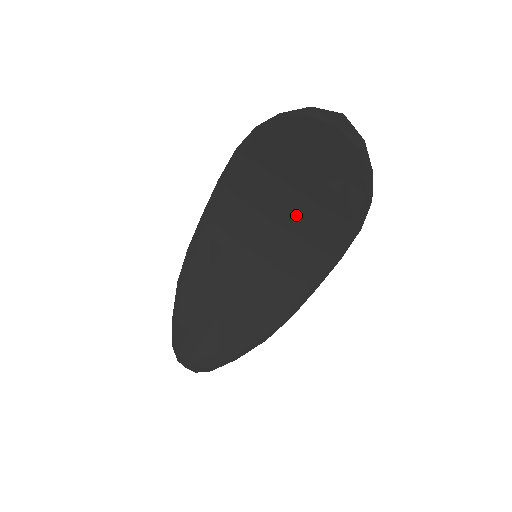
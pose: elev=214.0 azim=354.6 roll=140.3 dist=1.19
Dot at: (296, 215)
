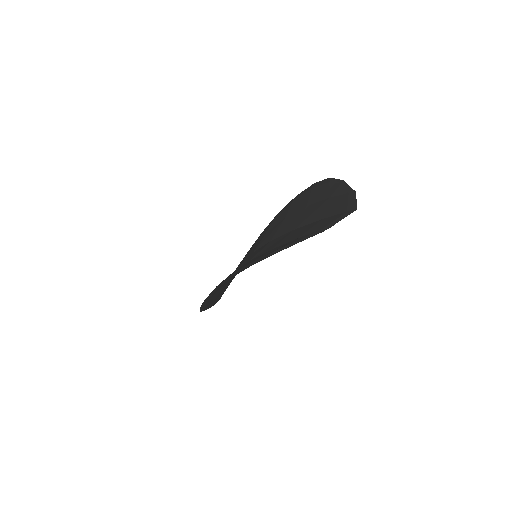
Dot at: occluded
